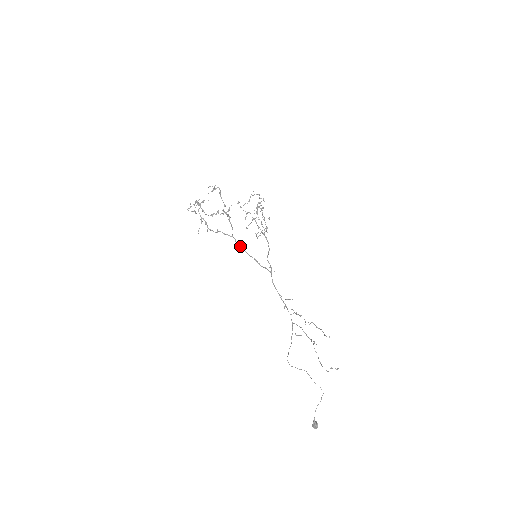
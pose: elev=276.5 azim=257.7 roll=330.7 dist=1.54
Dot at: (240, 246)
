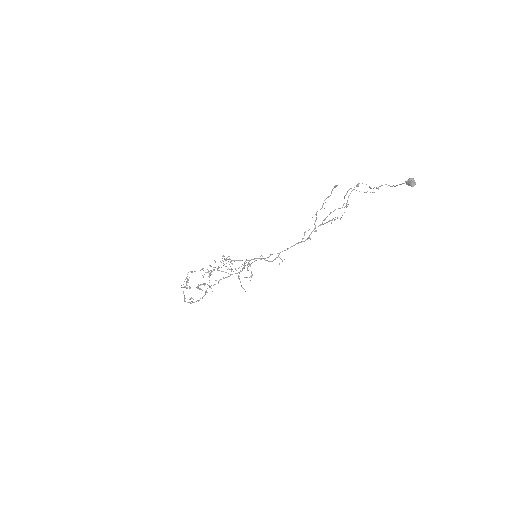
Dot at: (242, 270)
